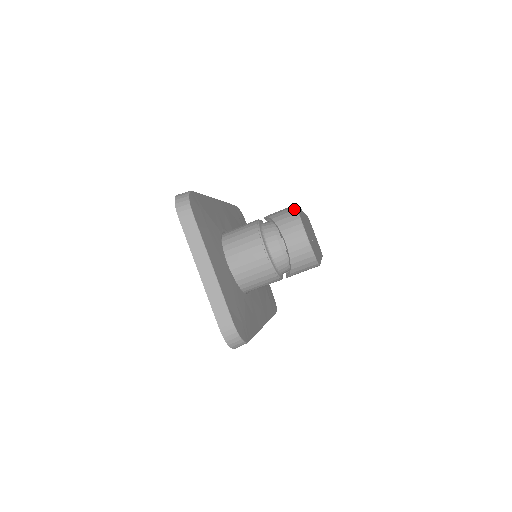
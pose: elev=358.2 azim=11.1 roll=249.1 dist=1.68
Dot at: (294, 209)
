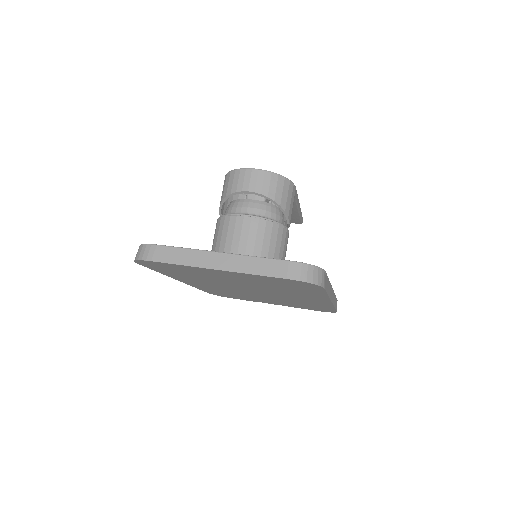
Dot at: (226, 176)
